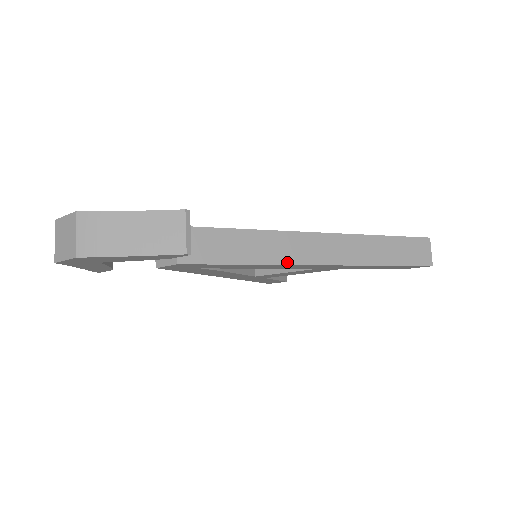
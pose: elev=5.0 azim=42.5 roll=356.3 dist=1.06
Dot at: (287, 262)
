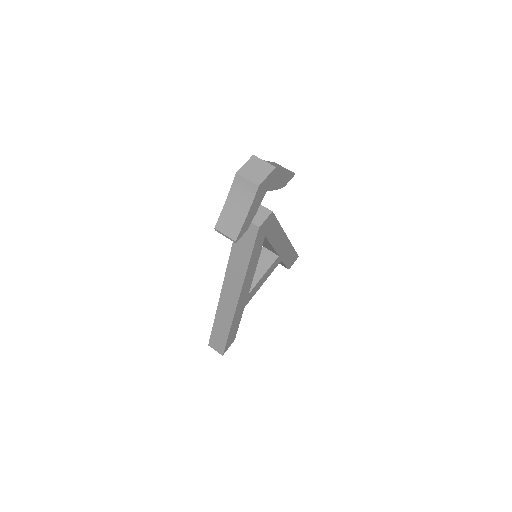
Dot at: (283, 231)
